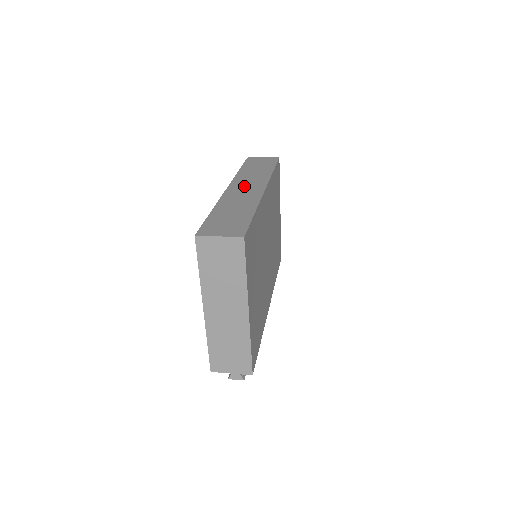
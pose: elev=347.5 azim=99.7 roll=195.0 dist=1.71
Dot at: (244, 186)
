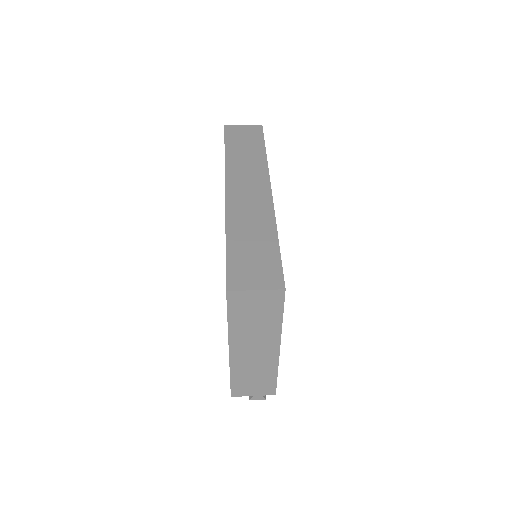
Dot at: (244, 186)
